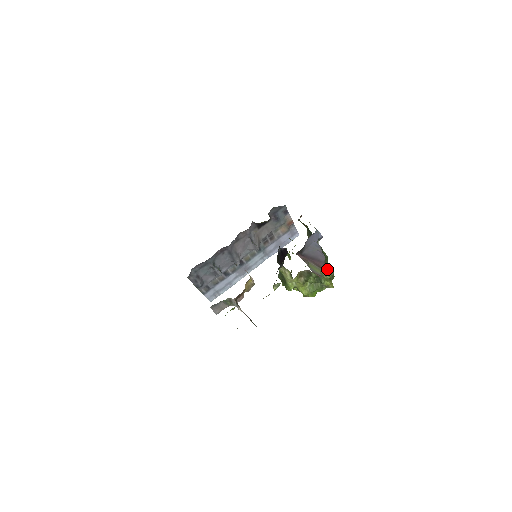
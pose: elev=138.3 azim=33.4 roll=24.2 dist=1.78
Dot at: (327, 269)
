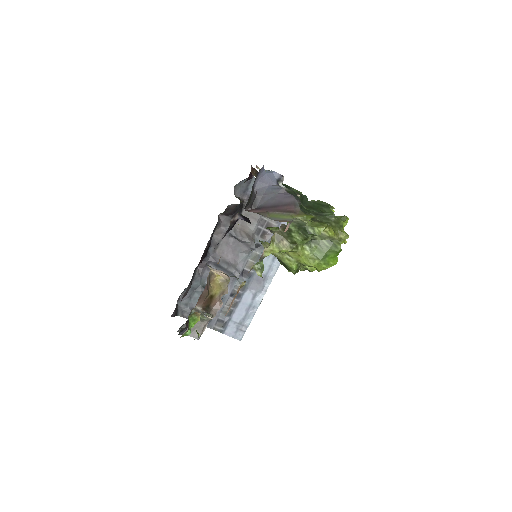
Dot at: (321, 215)
